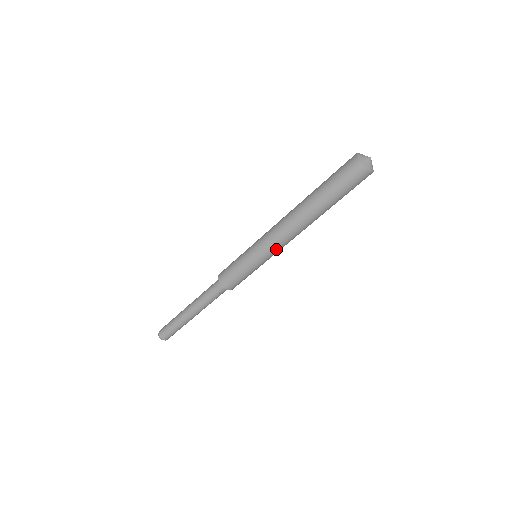
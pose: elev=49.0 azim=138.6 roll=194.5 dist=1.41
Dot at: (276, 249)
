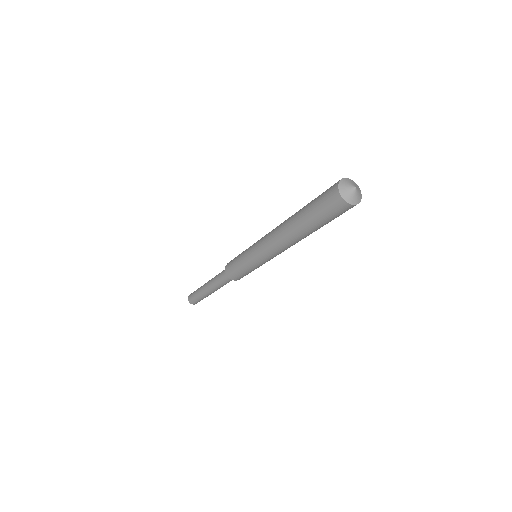
Dot at: occluded
